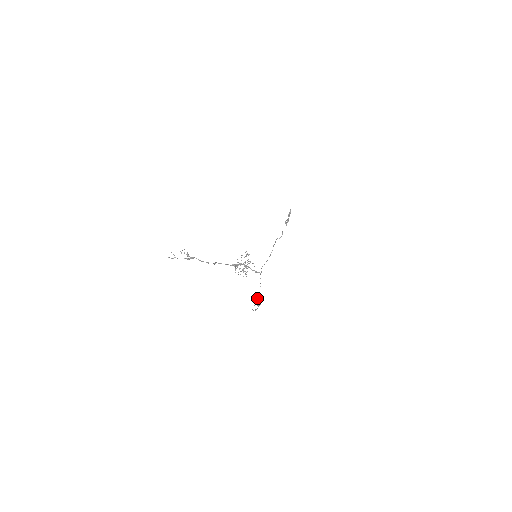
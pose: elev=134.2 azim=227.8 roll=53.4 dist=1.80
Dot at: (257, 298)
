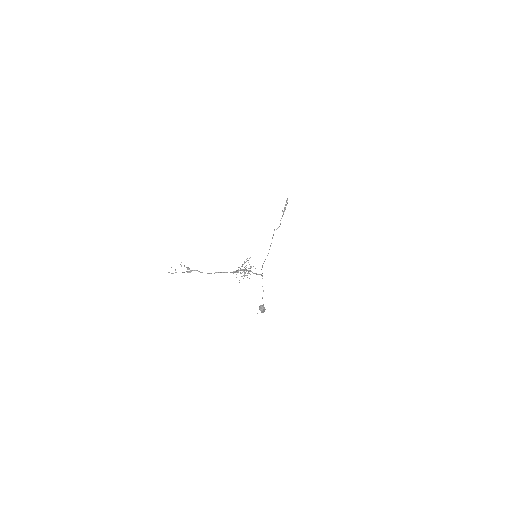
Dot at: (261, 306)
